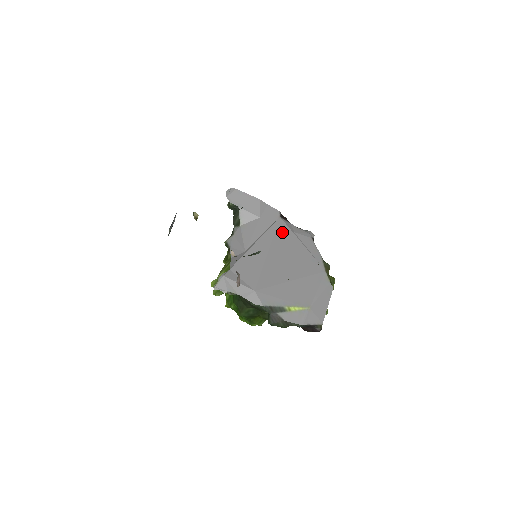
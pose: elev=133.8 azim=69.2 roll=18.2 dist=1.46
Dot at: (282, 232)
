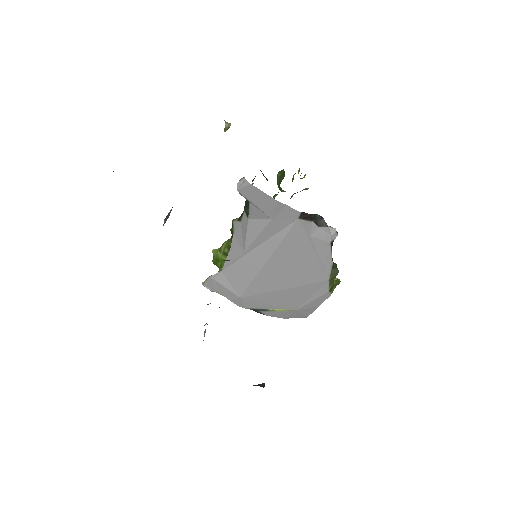
Dot at: (294, 237)
